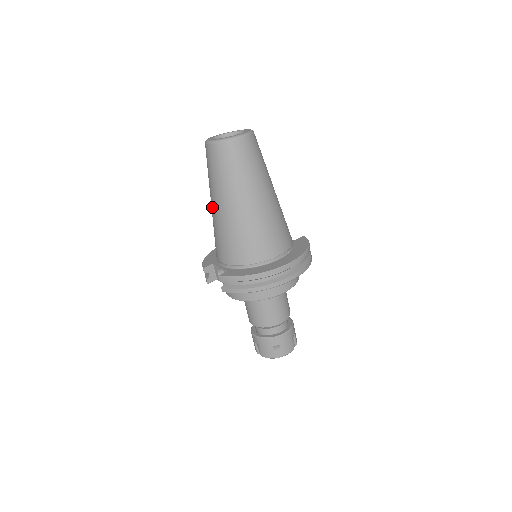
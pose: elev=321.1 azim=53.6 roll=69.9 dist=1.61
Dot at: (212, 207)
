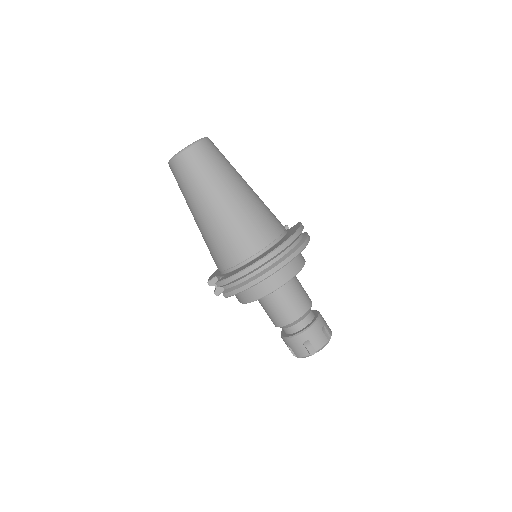
Dot at: (195, 221)
